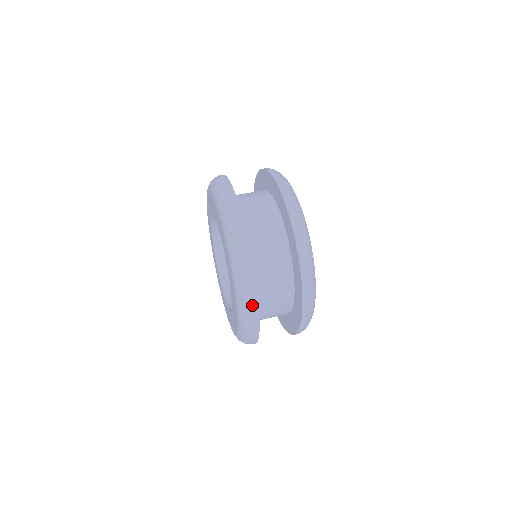
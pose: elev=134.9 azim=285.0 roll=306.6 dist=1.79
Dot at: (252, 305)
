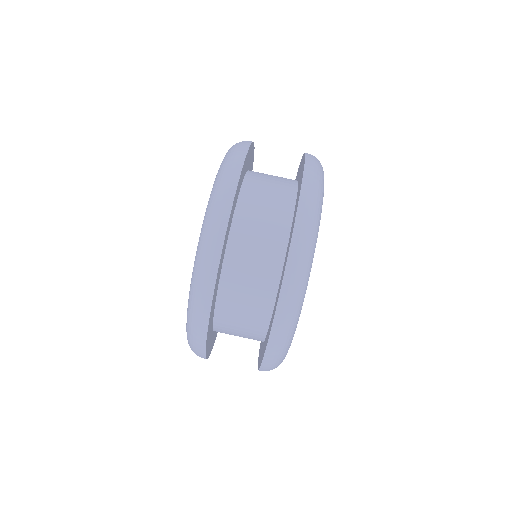
Dot at: occluded
